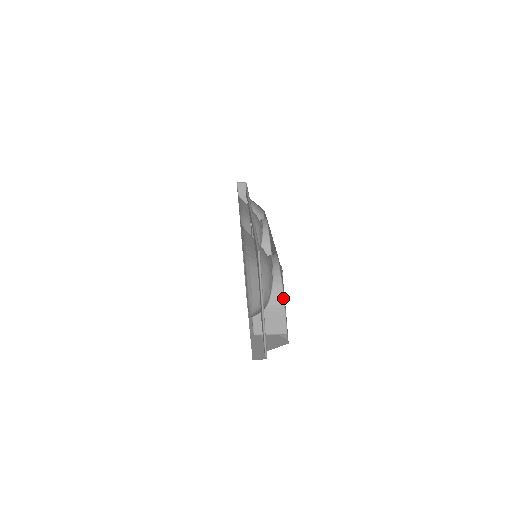
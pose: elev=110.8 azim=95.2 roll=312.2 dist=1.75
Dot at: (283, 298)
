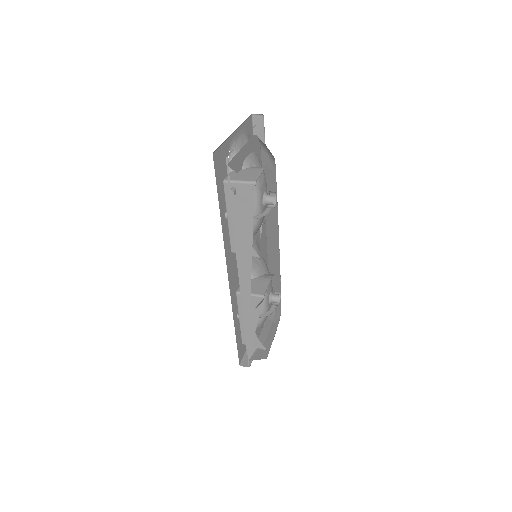
Dot at: occluded
